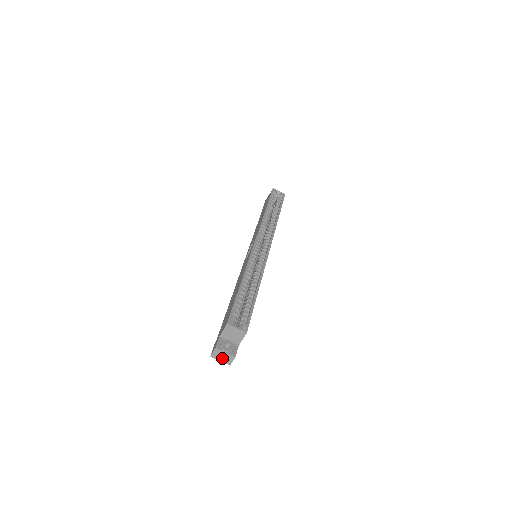
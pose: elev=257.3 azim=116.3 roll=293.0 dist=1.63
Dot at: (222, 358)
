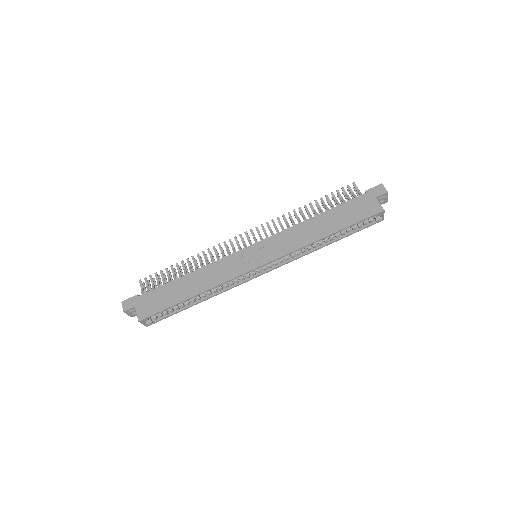
Dot at: occluded
